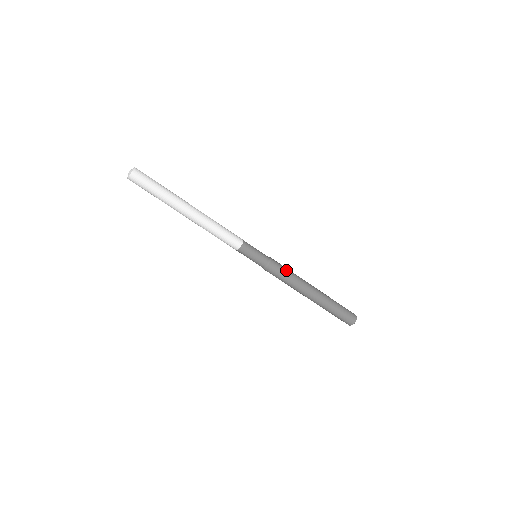
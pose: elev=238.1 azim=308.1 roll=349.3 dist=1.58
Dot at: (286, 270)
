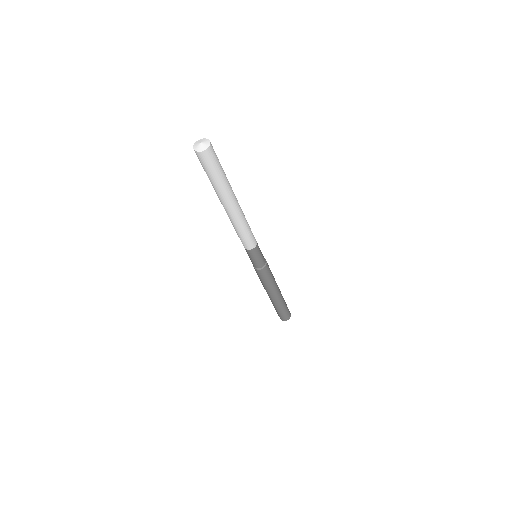
Dot at: (266, 279)
